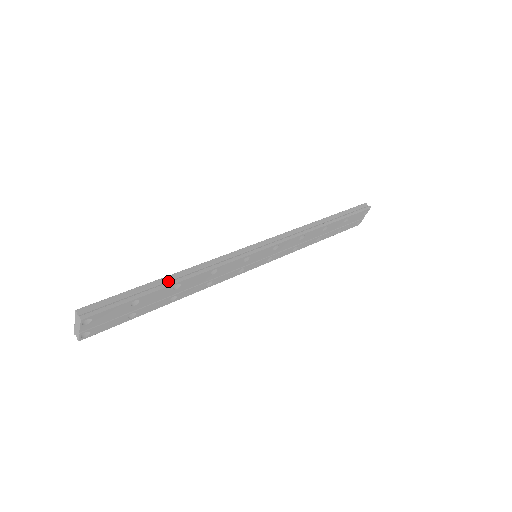
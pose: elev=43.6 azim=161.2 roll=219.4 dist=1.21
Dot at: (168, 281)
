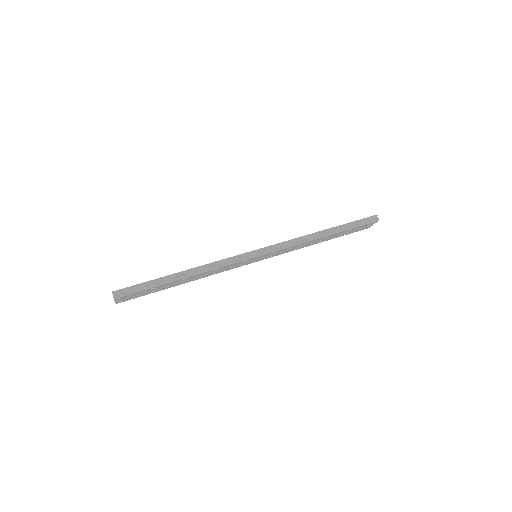
Dot at: (178, 276)
